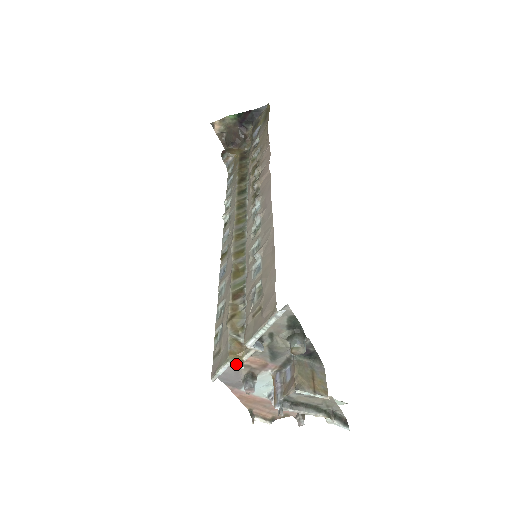
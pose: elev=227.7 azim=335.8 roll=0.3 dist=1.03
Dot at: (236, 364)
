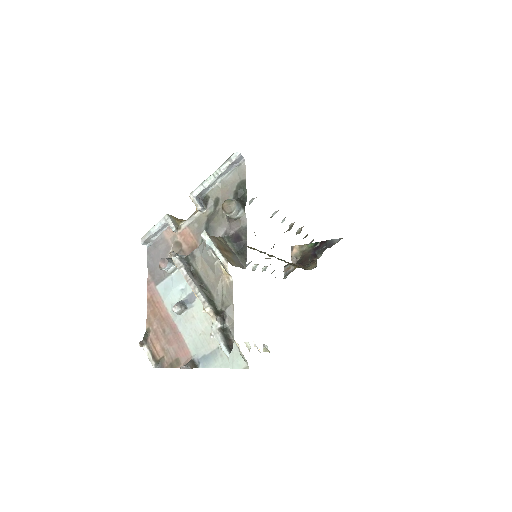
Dot at: (171, 220)
